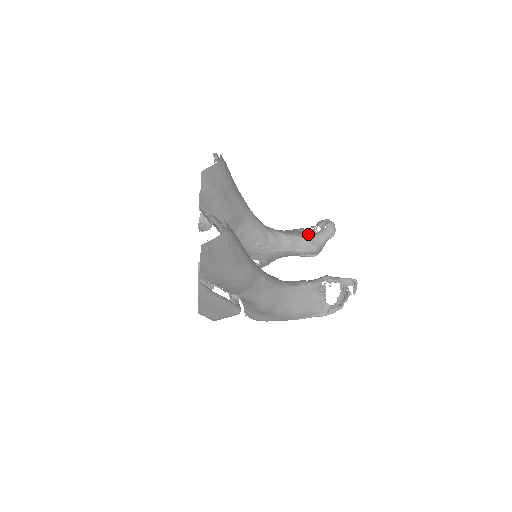
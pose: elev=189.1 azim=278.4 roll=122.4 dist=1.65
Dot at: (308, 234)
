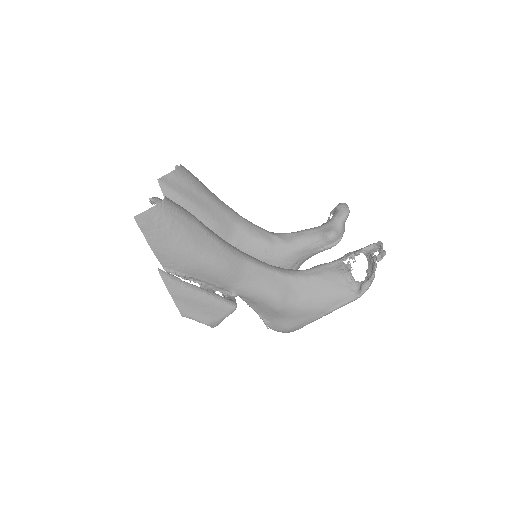
Dot at: (321, 225)
